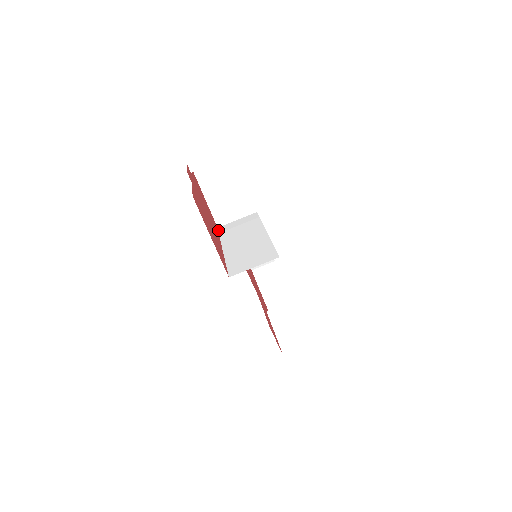
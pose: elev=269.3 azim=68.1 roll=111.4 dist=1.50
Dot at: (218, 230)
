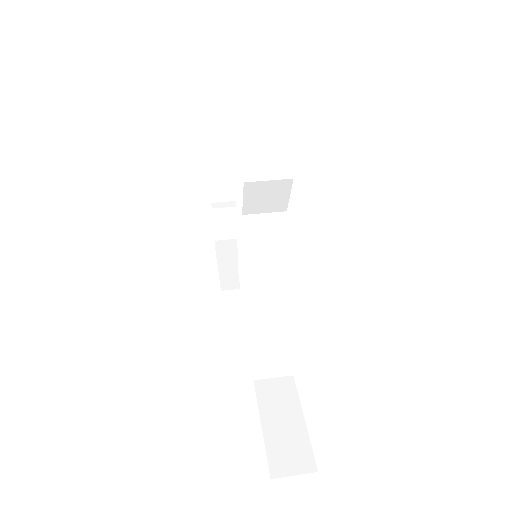
Dot at: occluded
